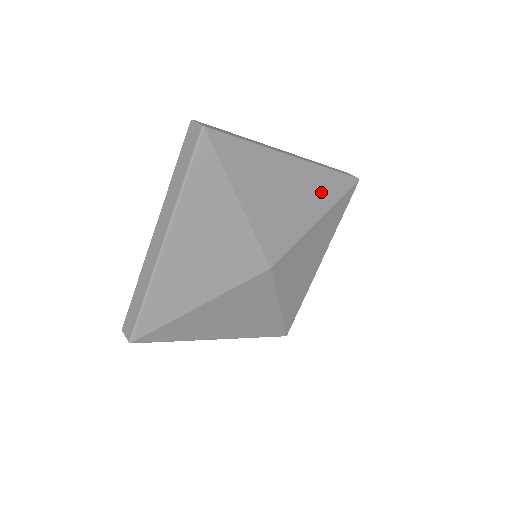
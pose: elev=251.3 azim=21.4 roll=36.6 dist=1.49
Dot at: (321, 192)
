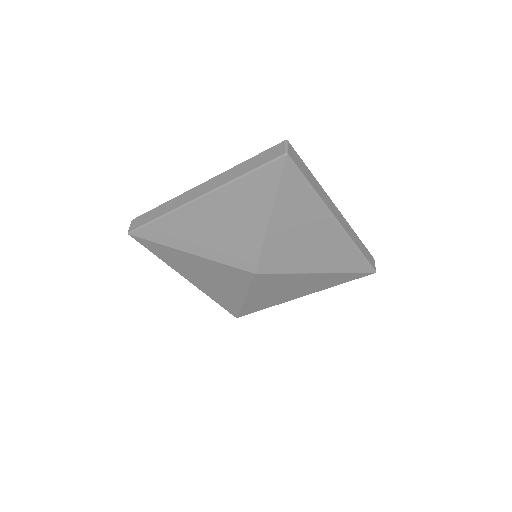
Dot at: (337, 258)
